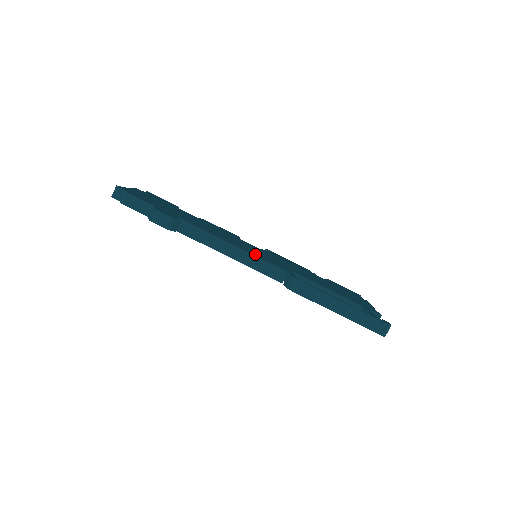
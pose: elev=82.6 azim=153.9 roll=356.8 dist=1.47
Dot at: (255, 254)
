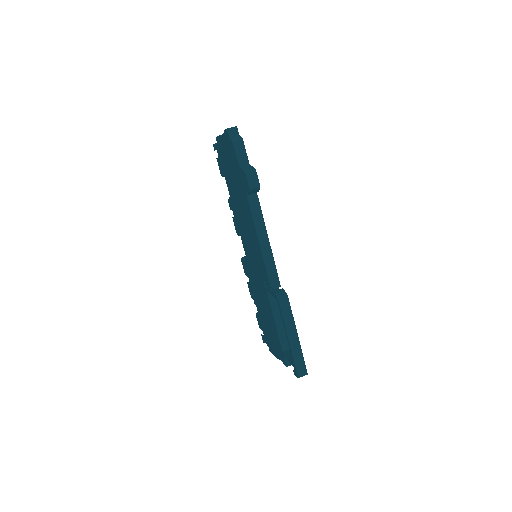
Dot at: occluded
